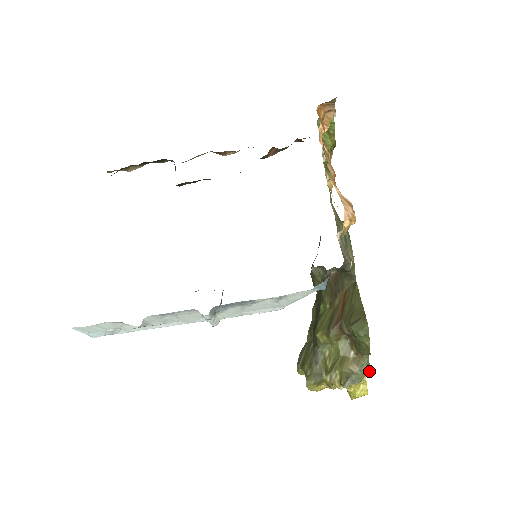
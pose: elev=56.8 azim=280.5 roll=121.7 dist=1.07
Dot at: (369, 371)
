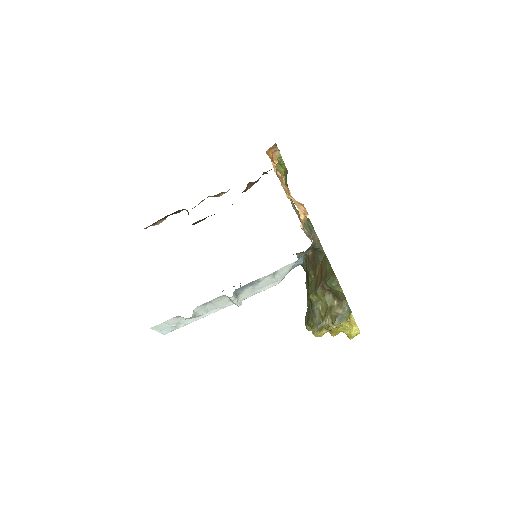
Dot at: (351, 312)
